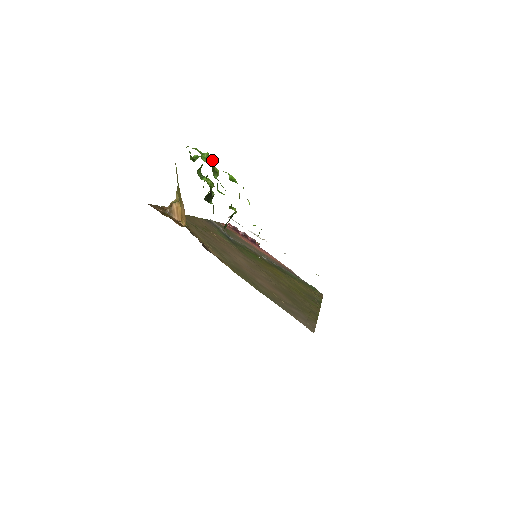
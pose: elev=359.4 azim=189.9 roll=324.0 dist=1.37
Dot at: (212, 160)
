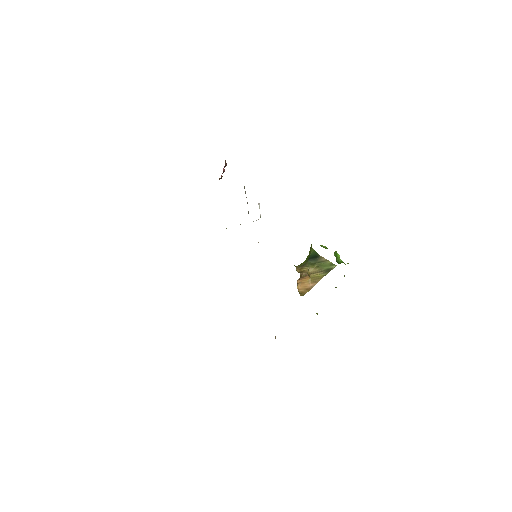
Dot at: occluded
